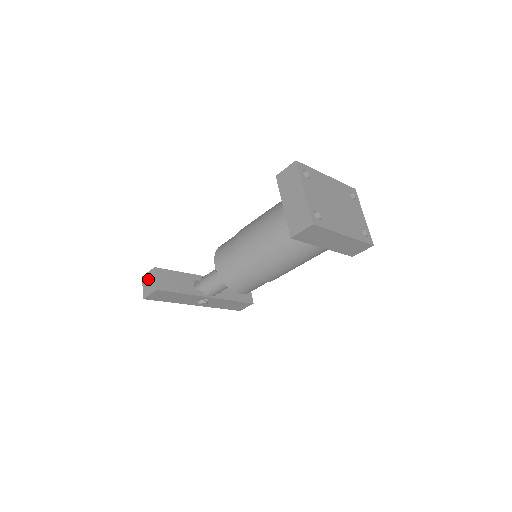
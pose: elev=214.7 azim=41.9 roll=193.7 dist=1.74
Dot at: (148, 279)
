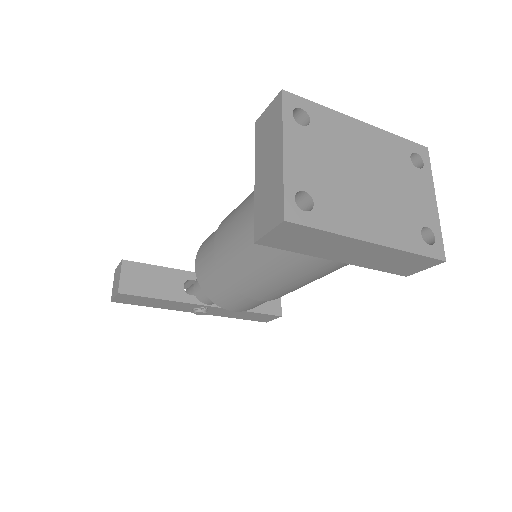
Dot at: (116, 275)
